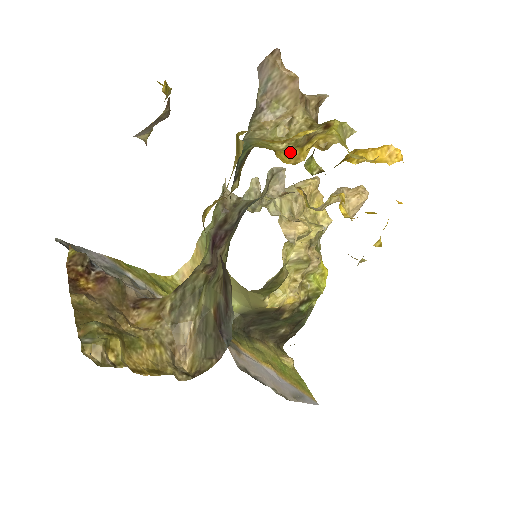
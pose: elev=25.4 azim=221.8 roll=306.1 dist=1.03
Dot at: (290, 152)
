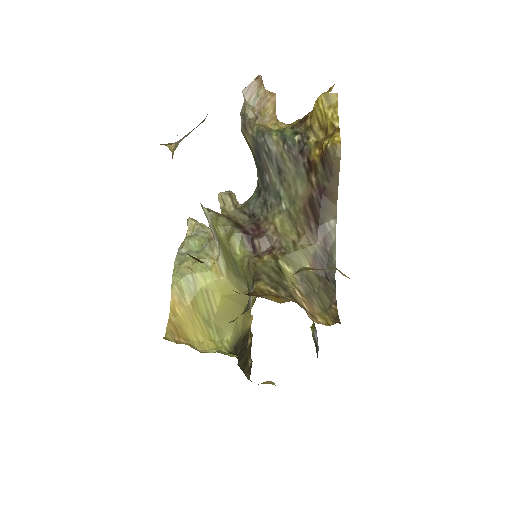
Dot at: occluded
